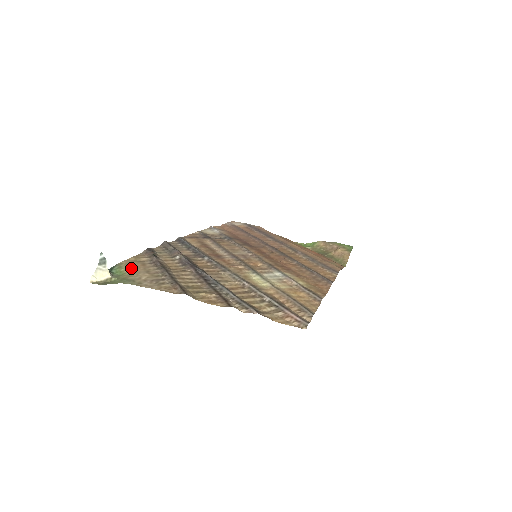
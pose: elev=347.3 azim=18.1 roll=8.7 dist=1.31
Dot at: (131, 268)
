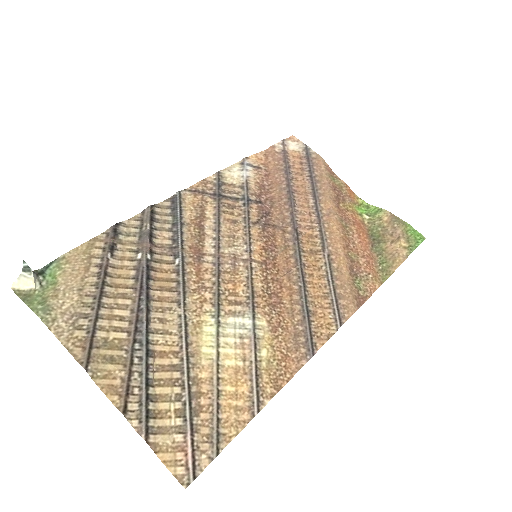
Dot at: (67, 275)
